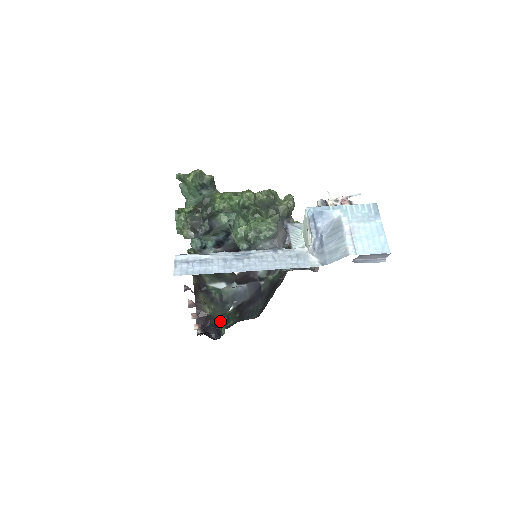
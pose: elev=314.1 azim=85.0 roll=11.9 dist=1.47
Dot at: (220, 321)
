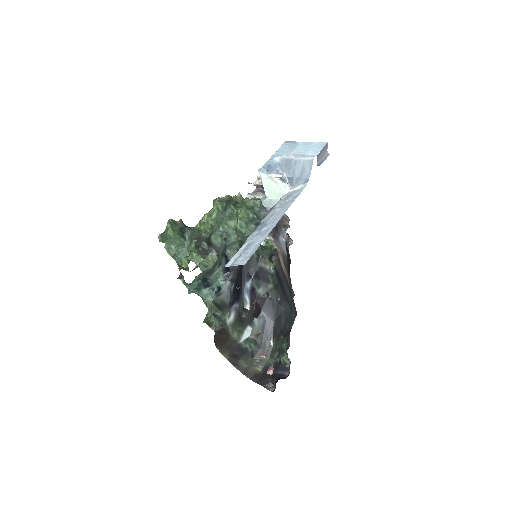
Dot at: (276, 360)
